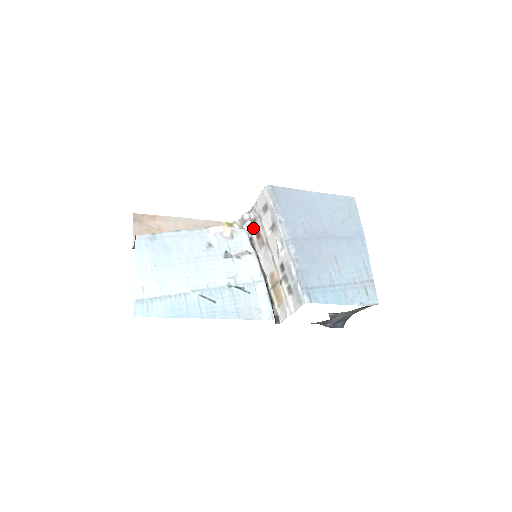
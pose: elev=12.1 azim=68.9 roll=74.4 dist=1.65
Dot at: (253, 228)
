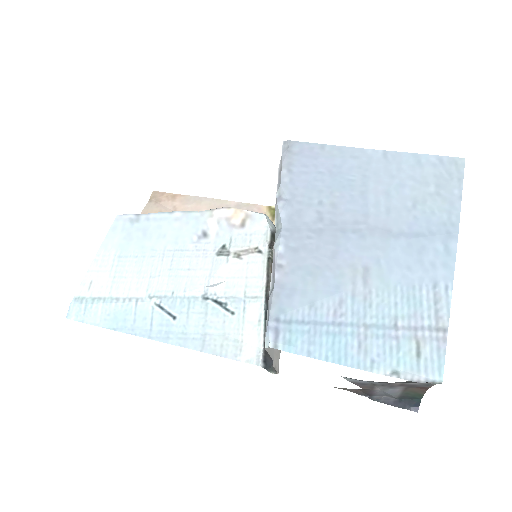
Dot at: occluded
